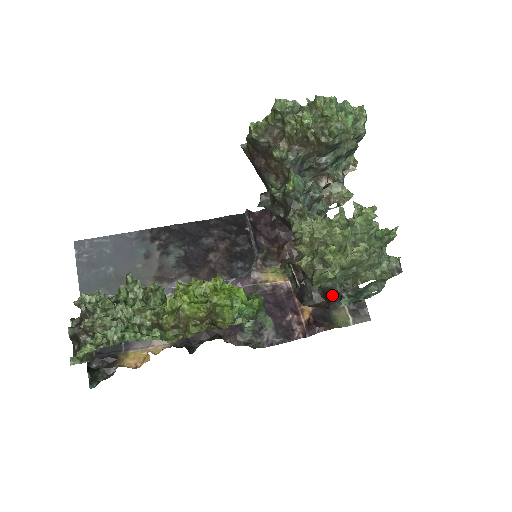
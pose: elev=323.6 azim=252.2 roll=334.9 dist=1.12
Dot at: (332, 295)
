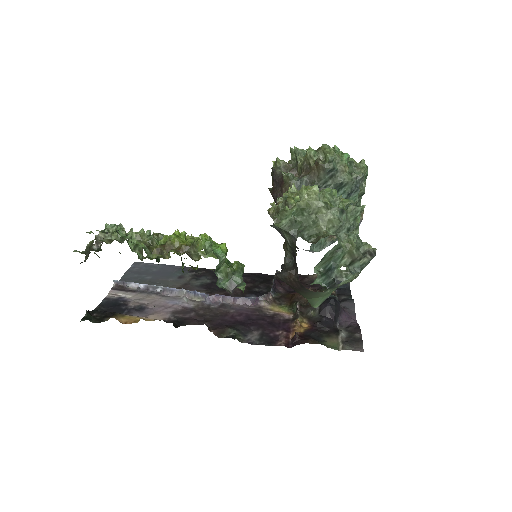
Dot at: occluded
